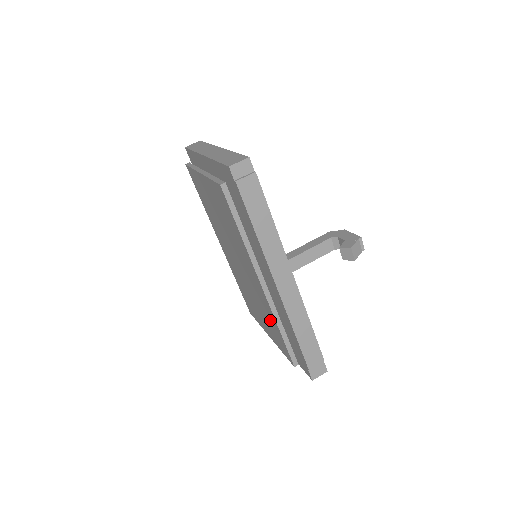
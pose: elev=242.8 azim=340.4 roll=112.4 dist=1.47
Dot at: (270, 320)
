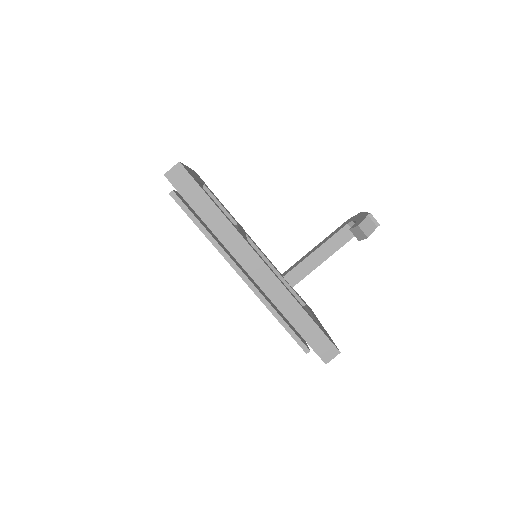
Dot at: occluded
